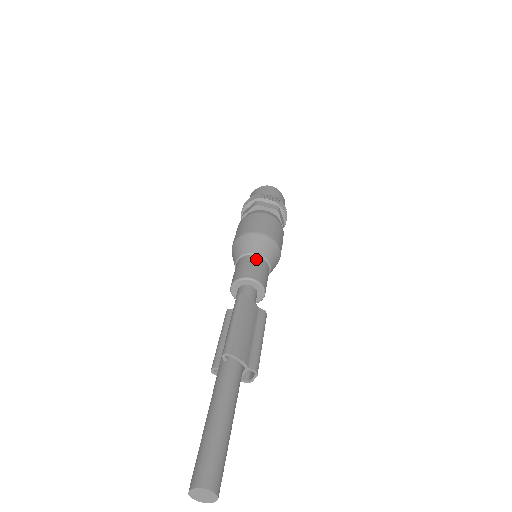
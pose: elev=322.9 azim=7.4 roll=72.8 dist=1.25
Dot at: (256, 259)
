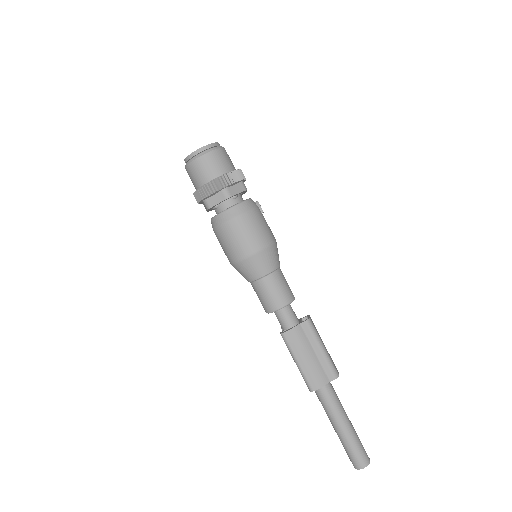
Dot at: (263, 284)
